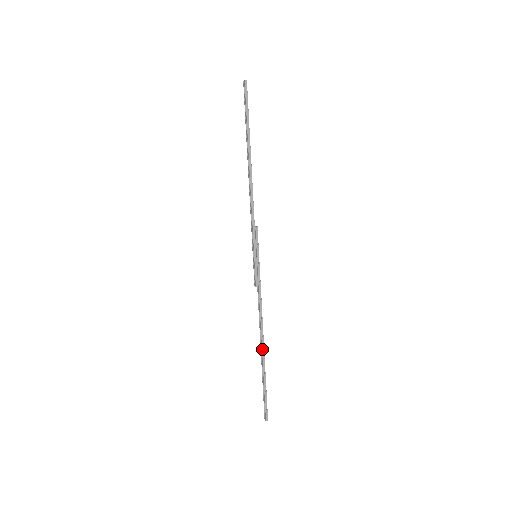
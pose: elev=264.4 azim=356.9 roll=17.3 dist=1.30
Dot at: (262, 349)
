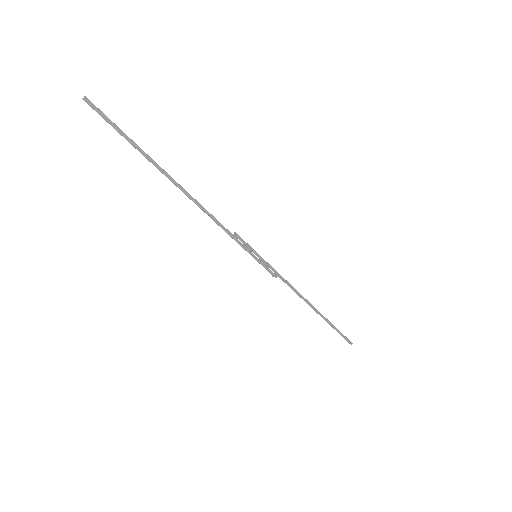
Dot at: (315, 311)
